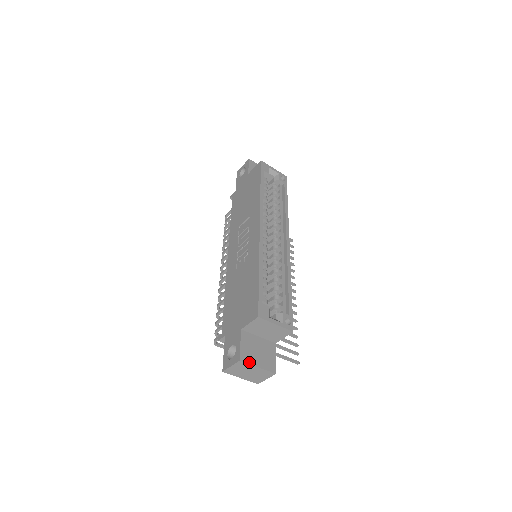
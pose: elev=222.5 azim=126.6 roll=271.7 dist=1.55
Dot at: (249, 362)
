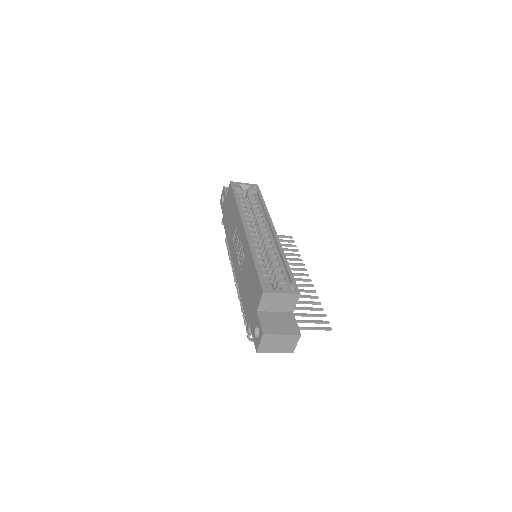
Dot at: (272, 333)
